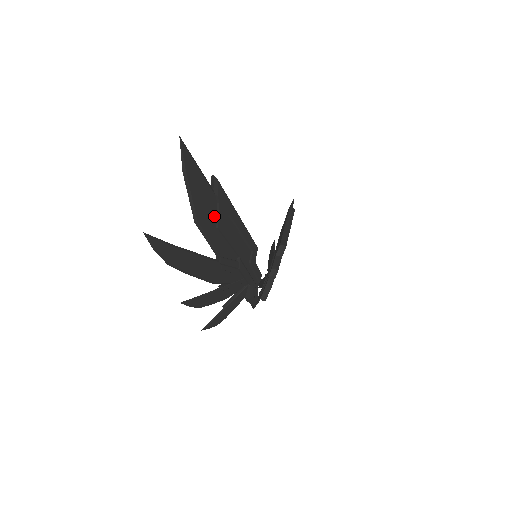
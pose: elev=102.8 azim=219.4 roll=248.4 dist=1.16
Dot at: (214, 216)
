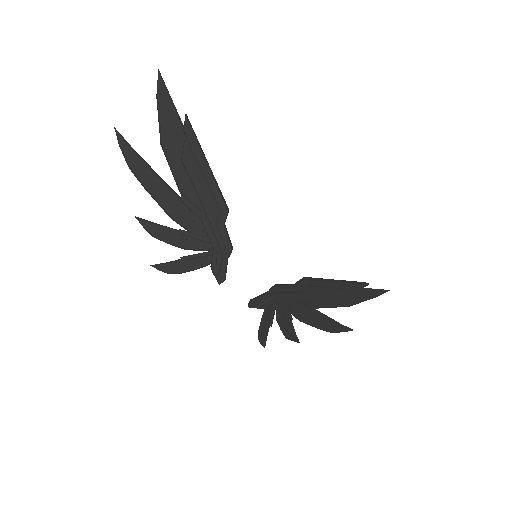
Dot at: (180, 148)
